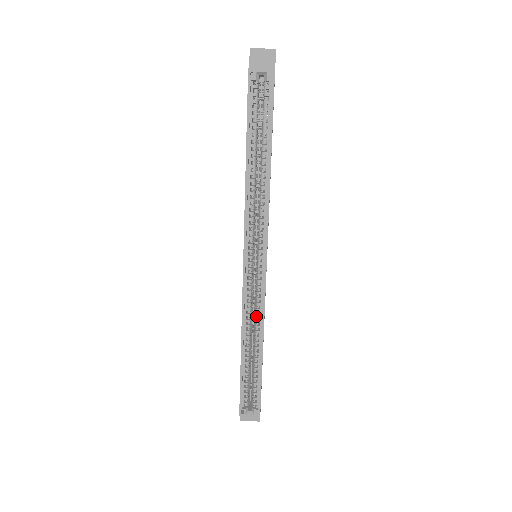
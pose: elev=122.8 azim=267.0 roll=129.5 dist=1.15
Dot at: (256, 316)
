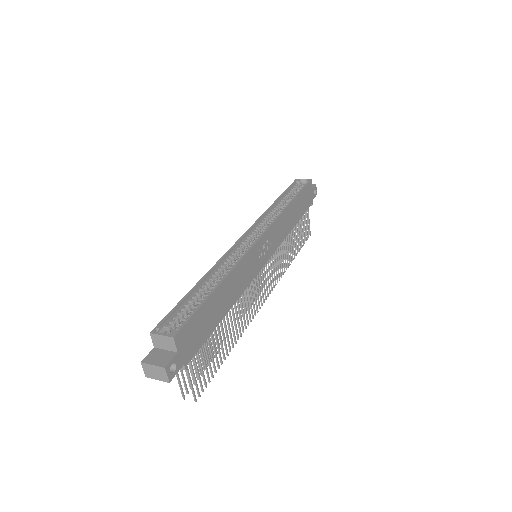
Dot at: (233, 263)
